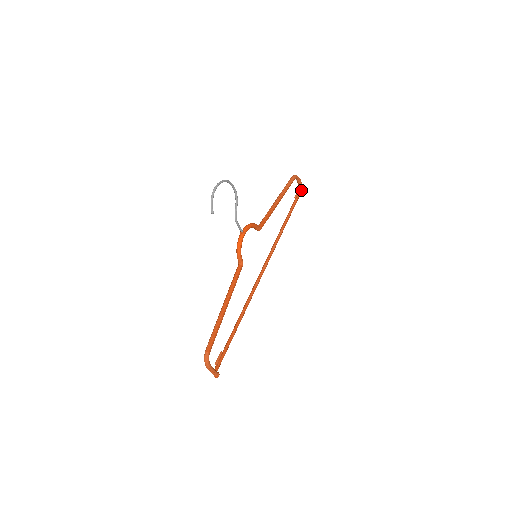
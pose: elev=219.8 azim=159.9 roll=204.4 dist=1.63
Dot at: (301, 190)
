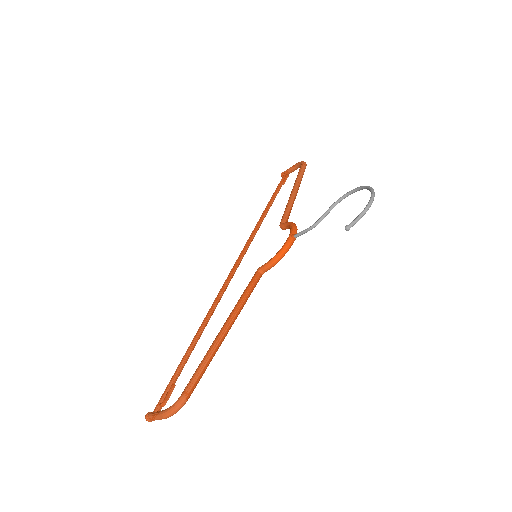
Dot at: occluded
